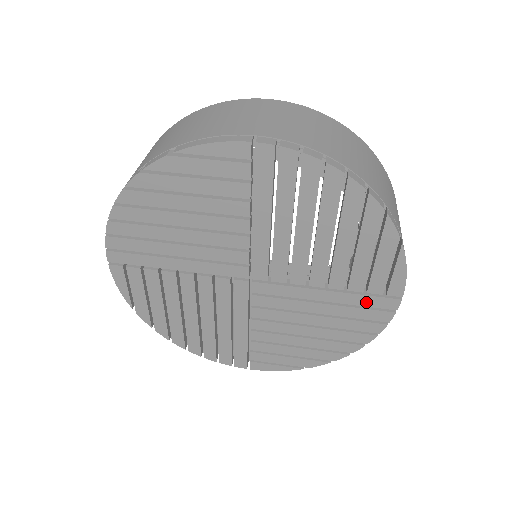
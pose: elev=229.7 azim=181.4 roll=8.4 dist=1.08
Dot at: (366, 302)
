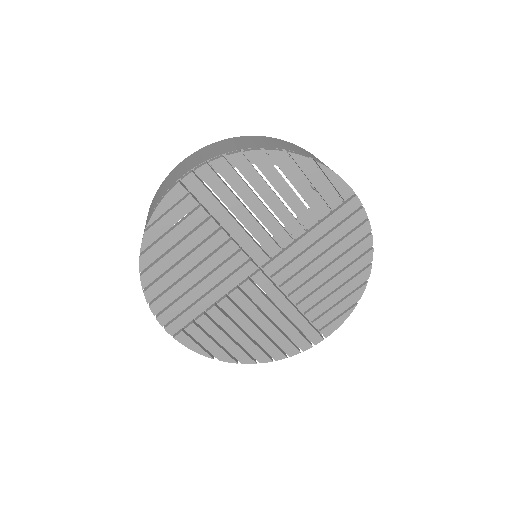
Dot at: (339, 217)
